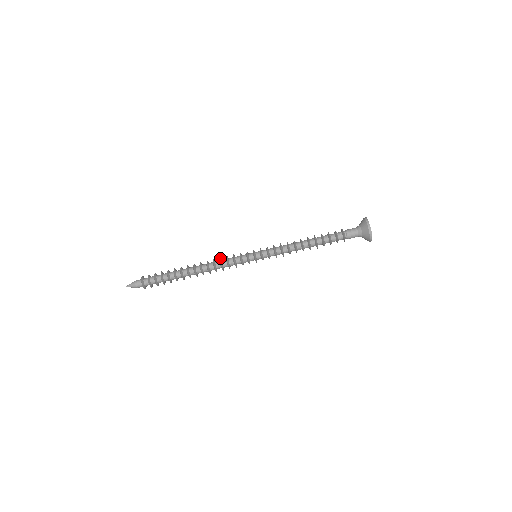
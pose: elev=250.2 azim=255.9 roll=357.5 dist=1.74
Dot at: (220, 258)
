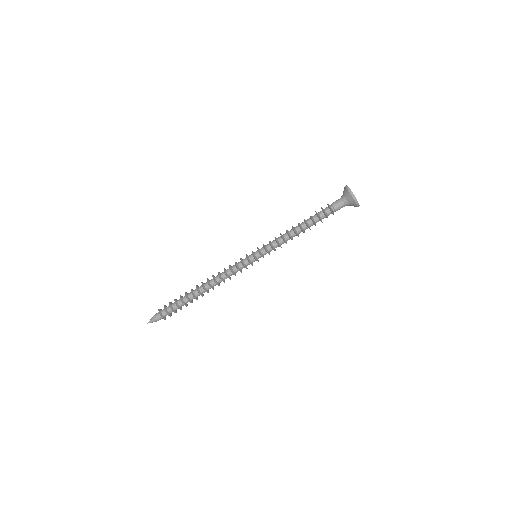
Dot at: (224, 269)
